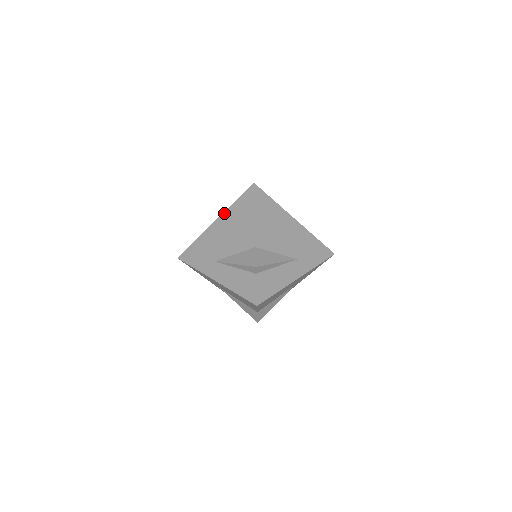
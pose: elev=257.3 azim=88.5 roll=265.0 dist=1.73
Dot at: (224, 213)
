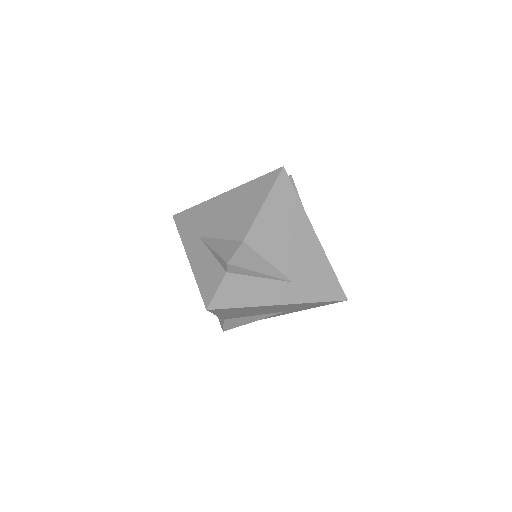
Dot at: occluded
